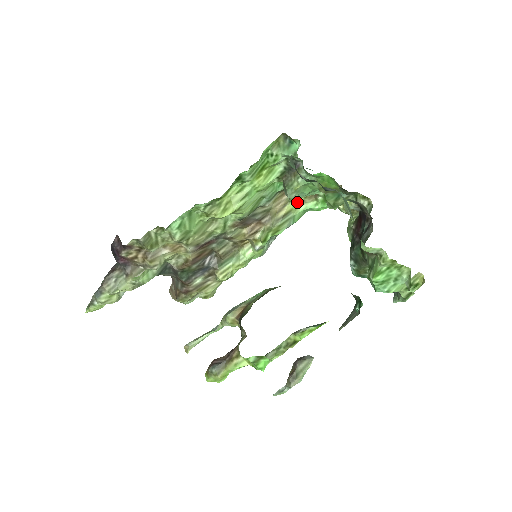
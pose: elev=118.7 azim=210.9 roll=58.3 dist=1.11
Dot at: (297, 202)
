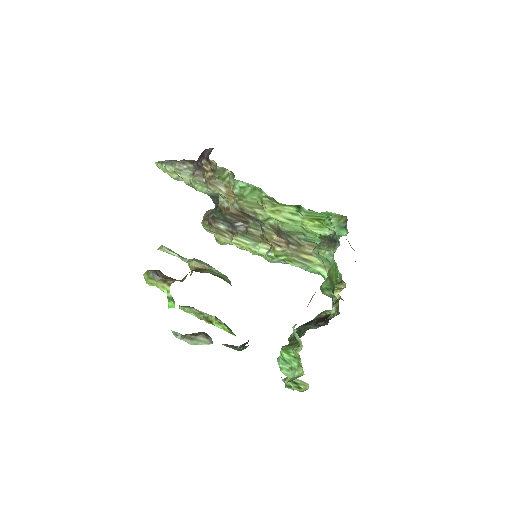
Dot at: (321, 262)
